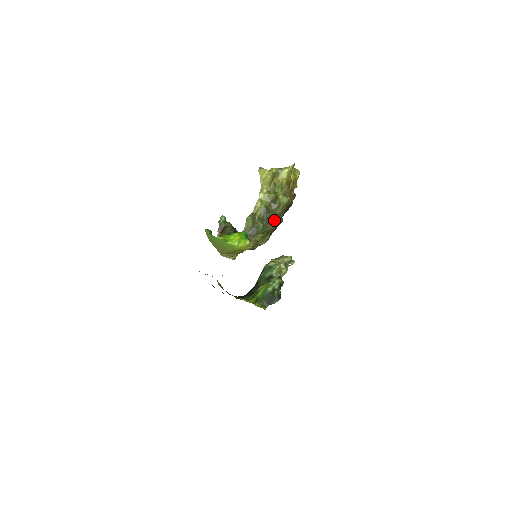
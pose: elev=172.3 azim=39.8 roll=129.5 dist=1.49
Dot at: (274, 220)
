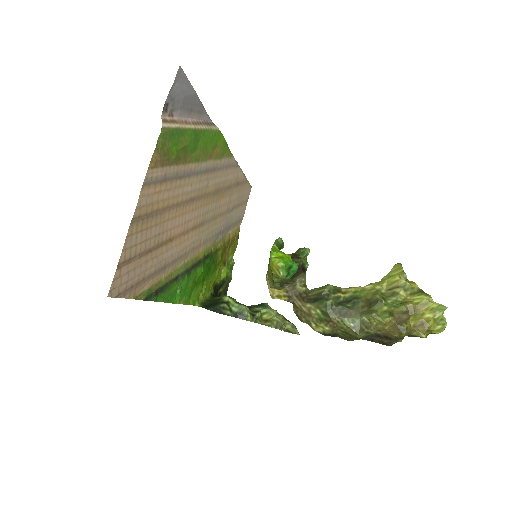
Dot at: (350, 318)
